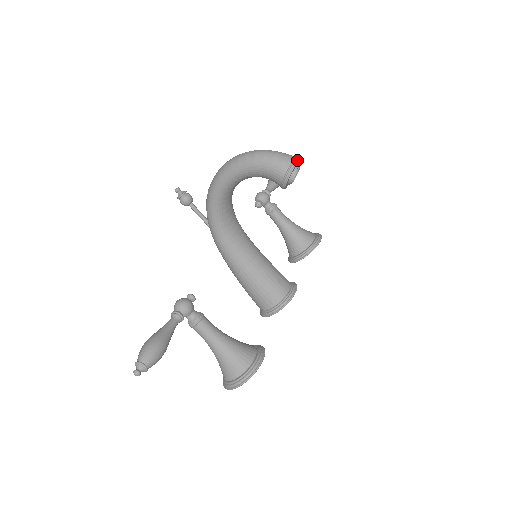
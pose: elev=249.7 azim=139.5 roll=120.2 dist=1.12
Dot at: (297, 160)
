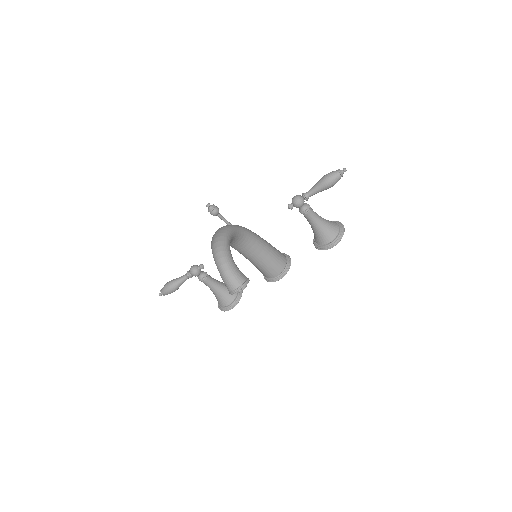
Dot at: (237, 291)
